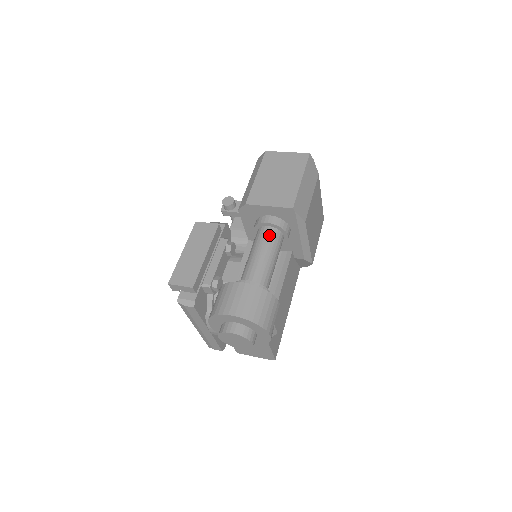
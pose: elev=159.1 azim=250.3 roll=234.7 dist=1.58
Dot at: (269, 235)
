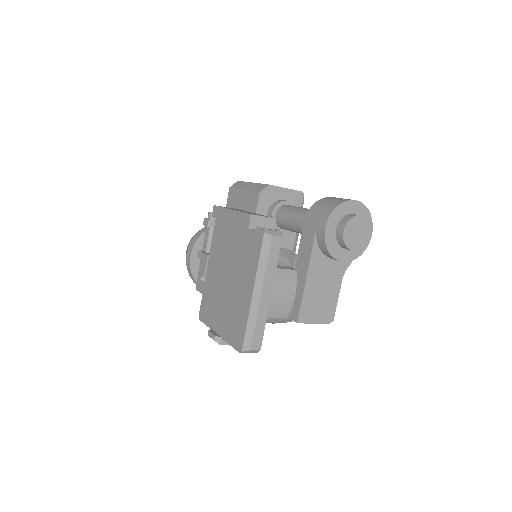
Dot at: occluded
